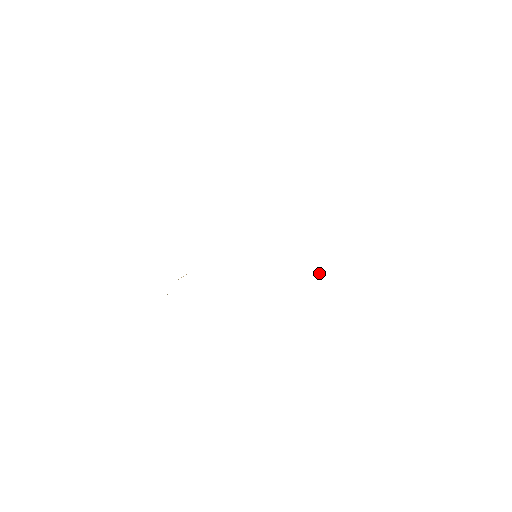
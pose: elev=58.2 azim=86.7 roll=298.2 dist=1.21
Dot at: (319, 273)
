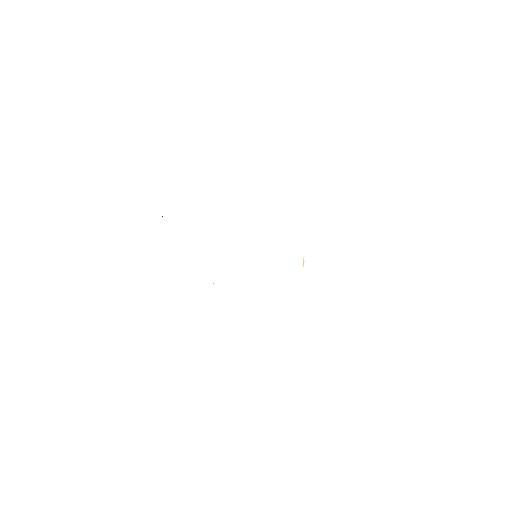
Dot at: (303, 262)
